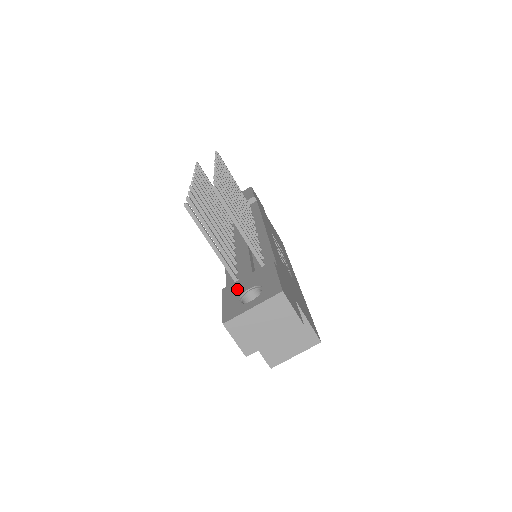
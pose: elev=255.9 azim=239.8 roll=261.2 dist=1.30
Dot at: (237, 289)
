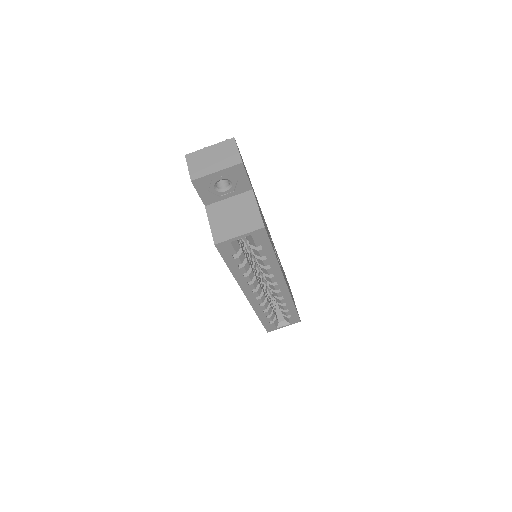
Dot at: occluded
